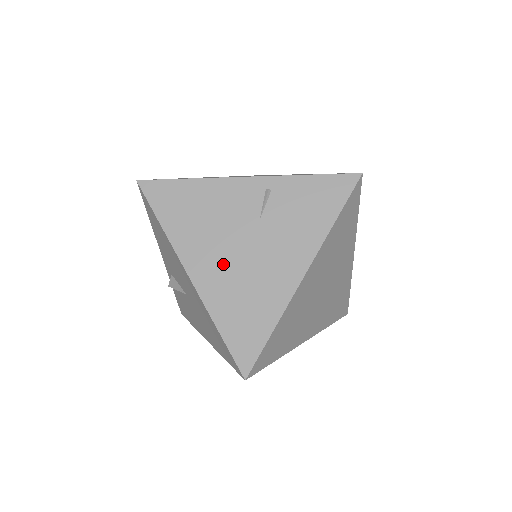
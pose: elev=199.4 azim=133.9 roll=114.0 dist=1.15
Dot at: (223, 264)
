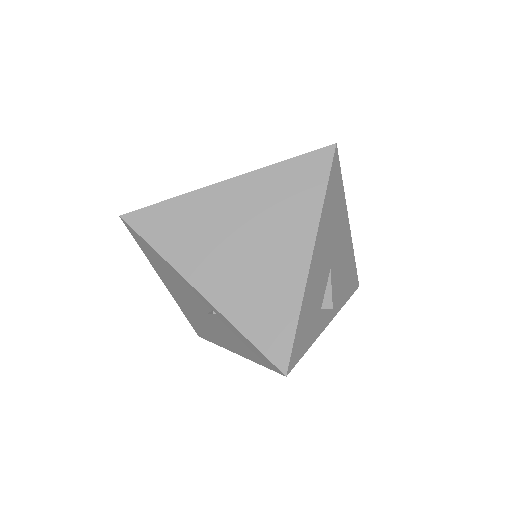
Dot at: (185, 303)
